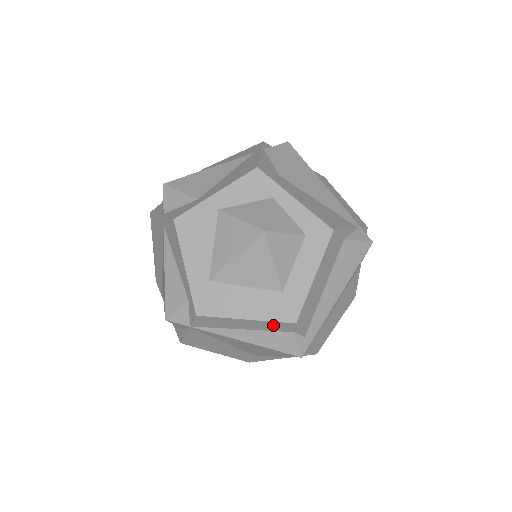
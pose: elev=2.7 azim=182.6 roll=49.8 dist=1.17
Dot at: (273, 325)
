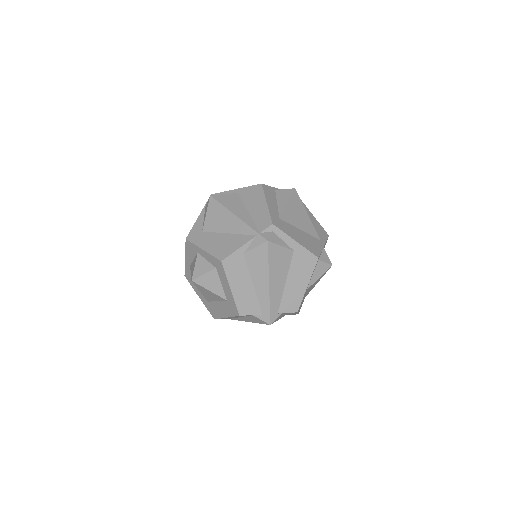
Dot at: (239, 316)
